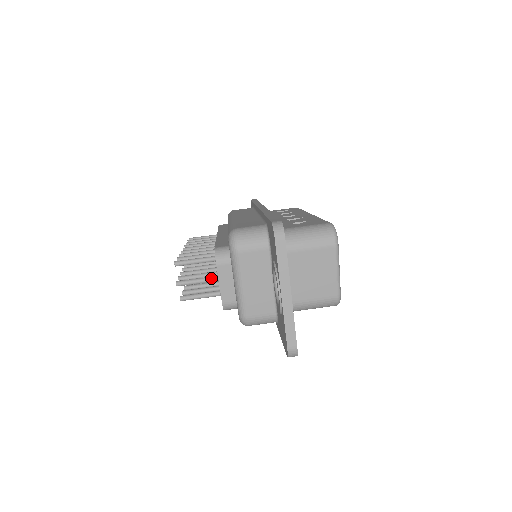
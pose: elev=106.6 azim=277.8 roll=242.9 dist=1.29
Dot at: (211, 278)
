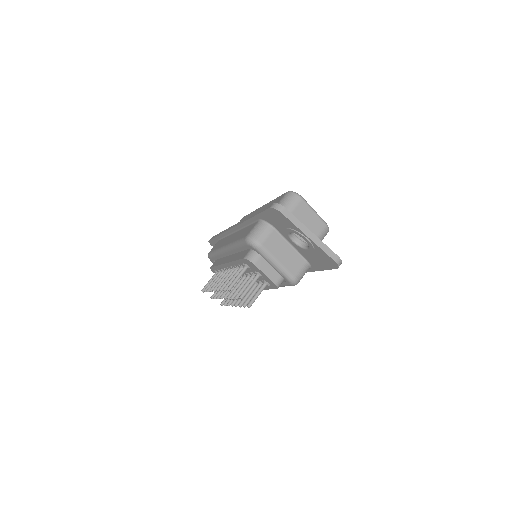
Dot at: (255, 278)
